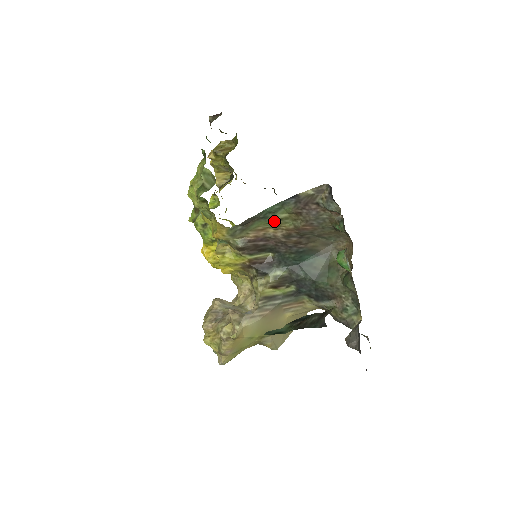
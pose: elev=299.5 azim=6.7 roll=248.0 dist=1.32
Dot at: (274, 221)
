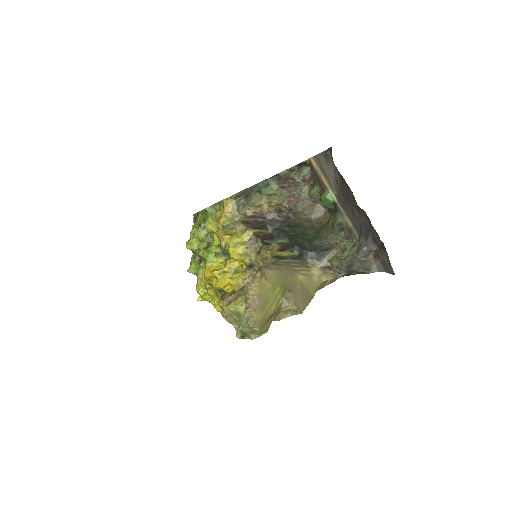
Dot at: (266, 196)
